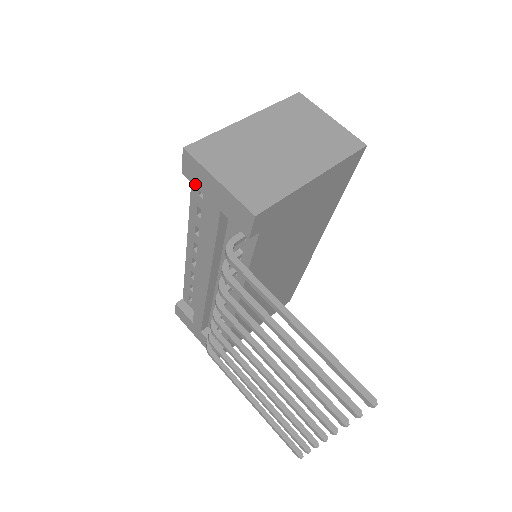
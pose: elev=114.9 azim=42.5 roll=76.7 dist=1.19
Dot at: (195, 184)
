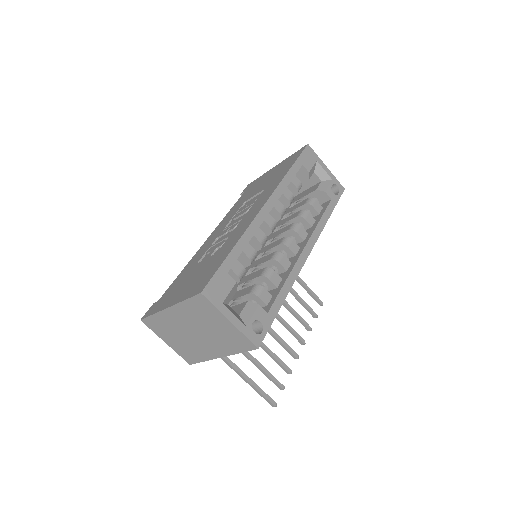
Dot at: occluded
